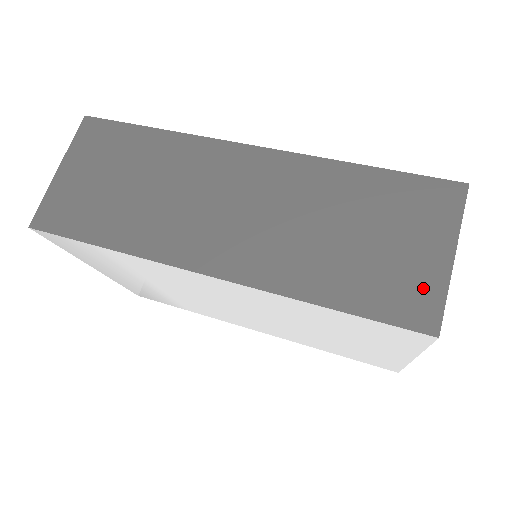
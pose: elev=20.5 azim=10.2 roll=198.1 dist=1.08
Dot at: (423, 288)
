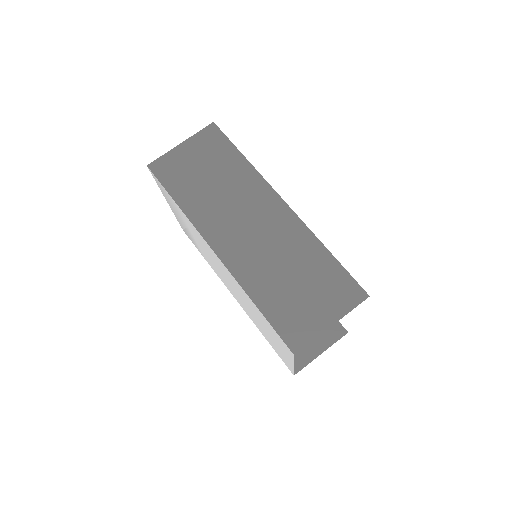
Dot at: (306, 329)
